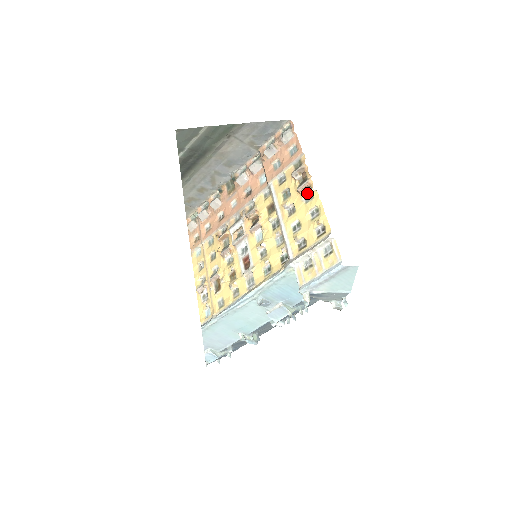
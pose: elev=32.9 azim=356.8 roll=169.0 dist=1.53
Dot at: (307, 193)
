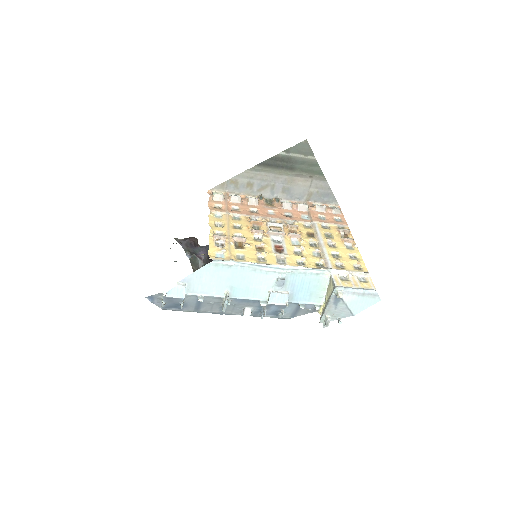
Dot at: (348, 245)
